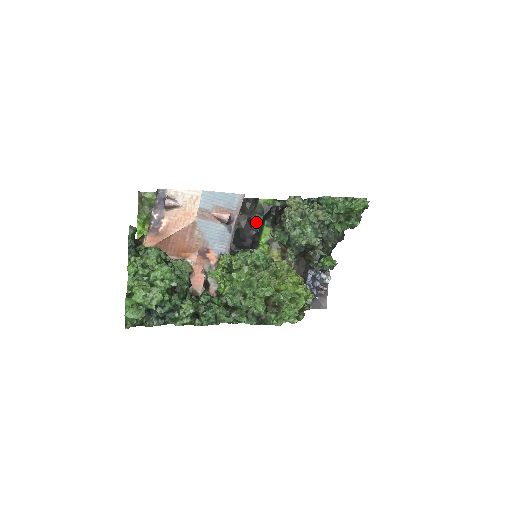
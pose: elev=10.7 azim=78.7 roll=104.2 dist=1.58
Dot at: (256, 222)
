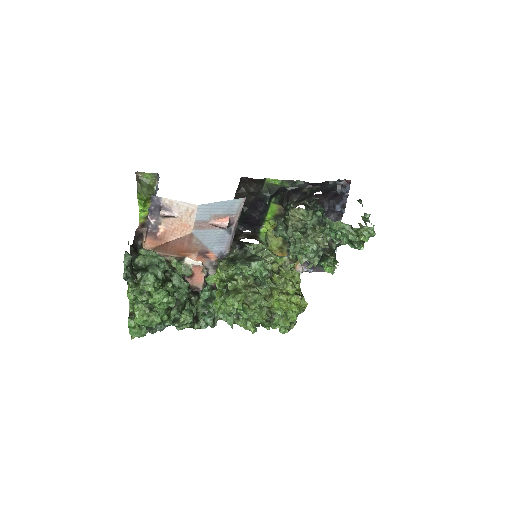
Dot at: (262, 201)
